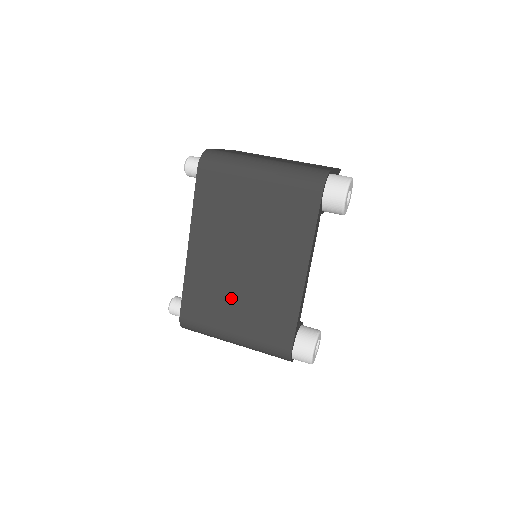
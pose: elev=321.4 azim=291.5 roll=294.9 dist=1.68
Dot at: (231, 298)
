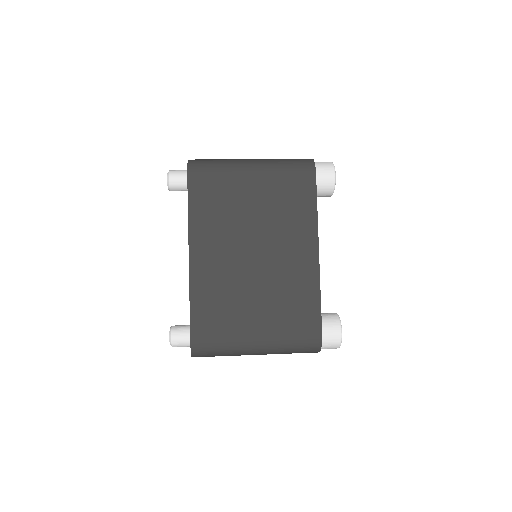
Dot at: (247, 299)
